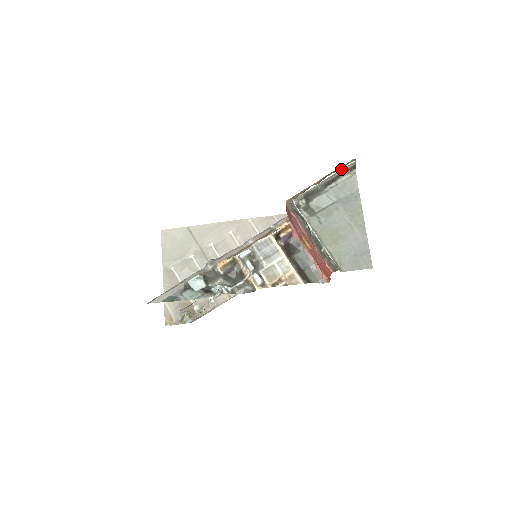
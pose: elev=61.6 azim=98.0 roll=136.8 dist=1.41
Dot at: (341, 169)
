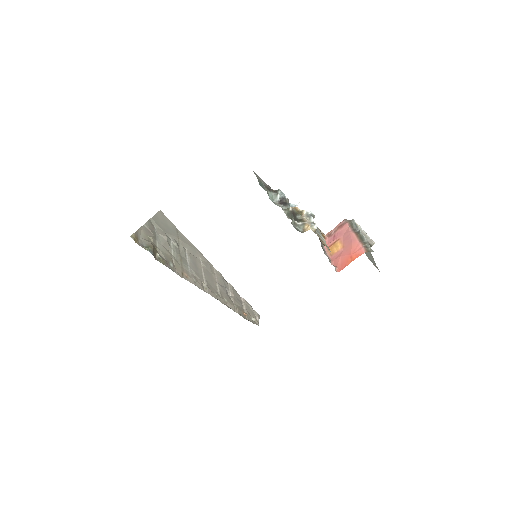
Dot at: occluded
